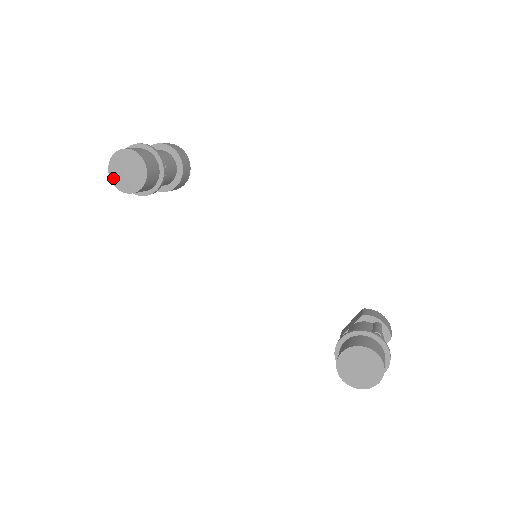
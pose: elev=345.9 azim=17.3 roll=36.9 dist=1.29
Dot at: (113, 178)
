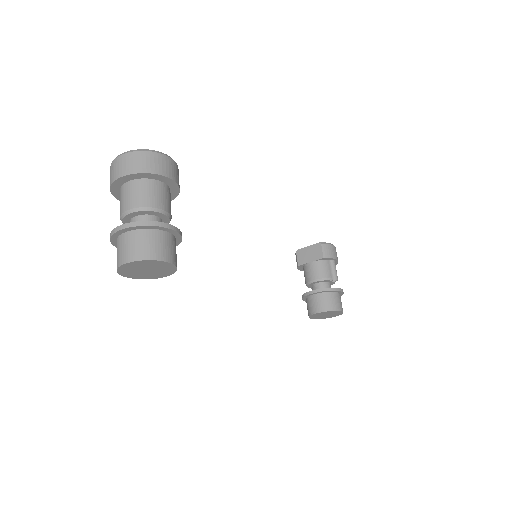
Dot at: (124, 273)
